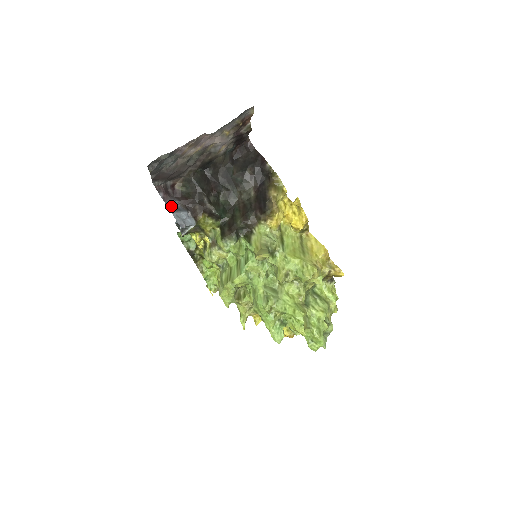
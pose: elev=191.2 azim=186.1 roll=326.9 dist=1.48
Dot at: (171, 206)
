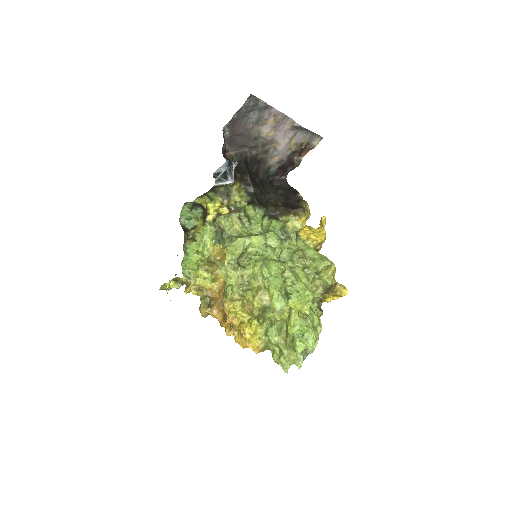
Dot at: occluded
